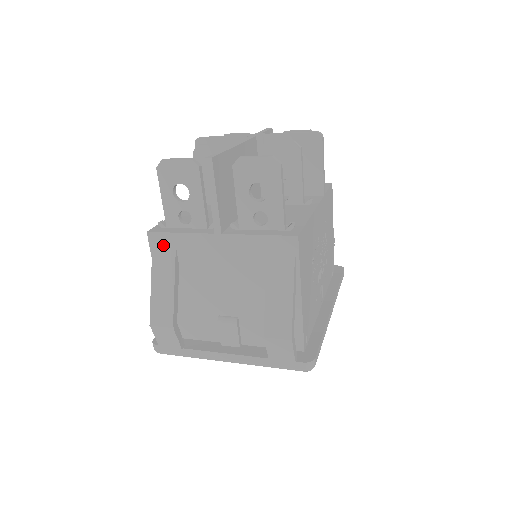
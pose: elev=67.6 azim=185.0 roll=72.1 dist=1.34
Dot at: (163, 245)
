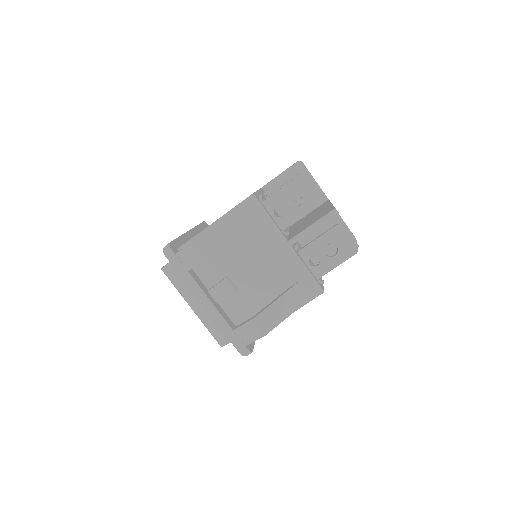
Dot at: (252, 210)
